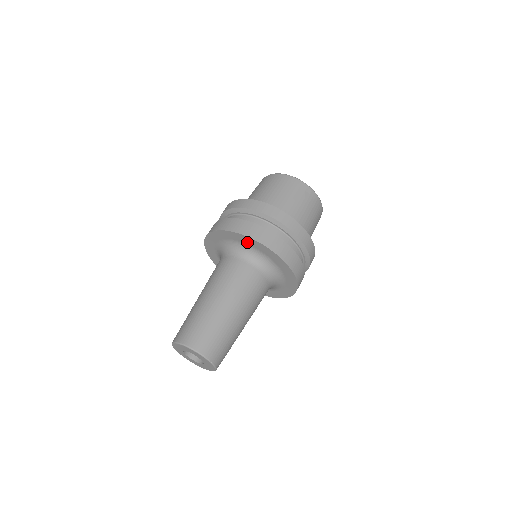
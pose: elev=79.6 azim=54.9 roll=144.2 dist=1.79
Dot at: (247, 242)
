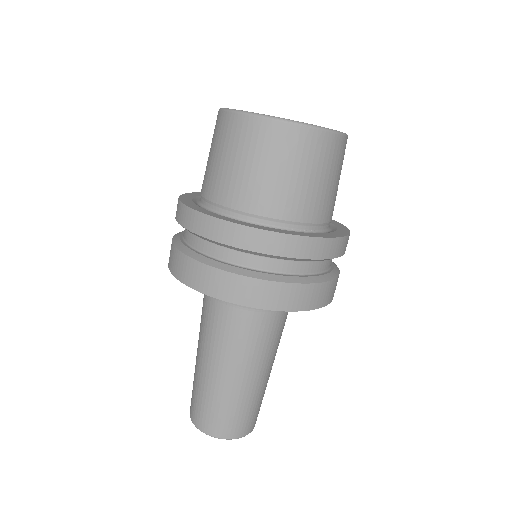
Dot at: occluded
